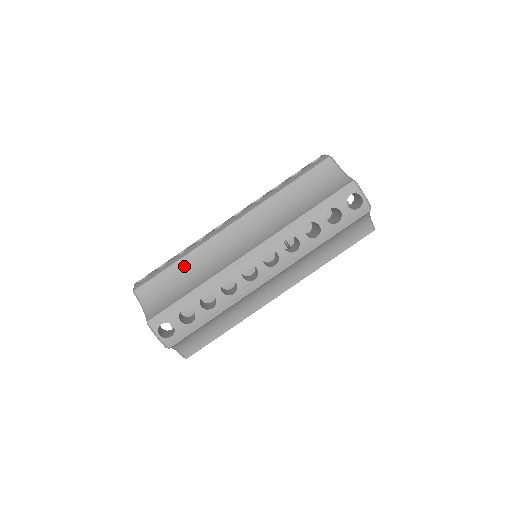
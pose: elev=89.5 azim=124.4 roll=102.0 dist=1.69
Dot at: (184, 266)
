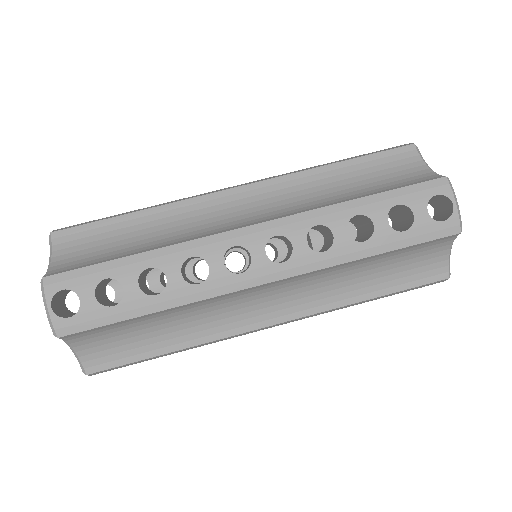
Dot at: (141, 222)
